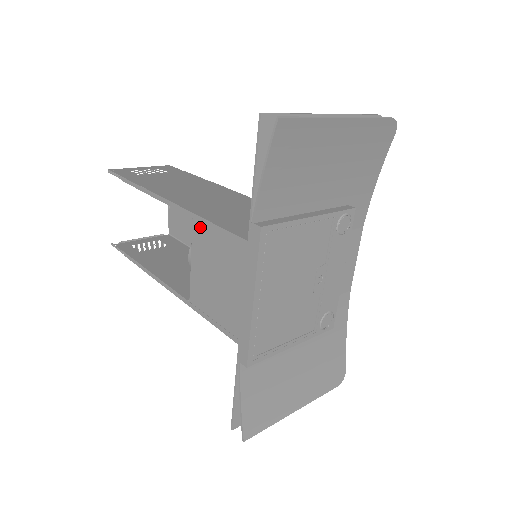
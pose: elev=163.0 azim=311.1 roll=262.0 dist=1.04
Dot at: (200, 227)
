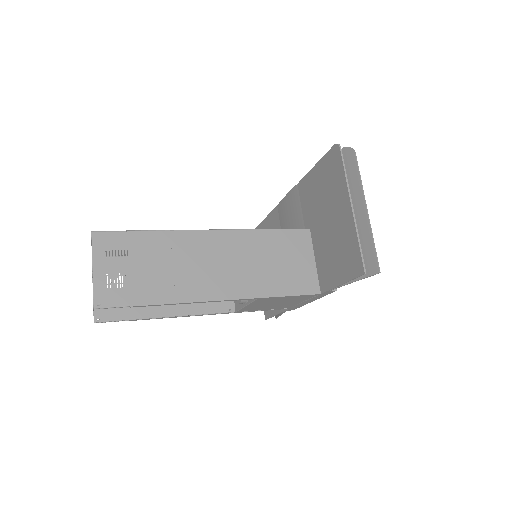
Dot at: (267, 299)
